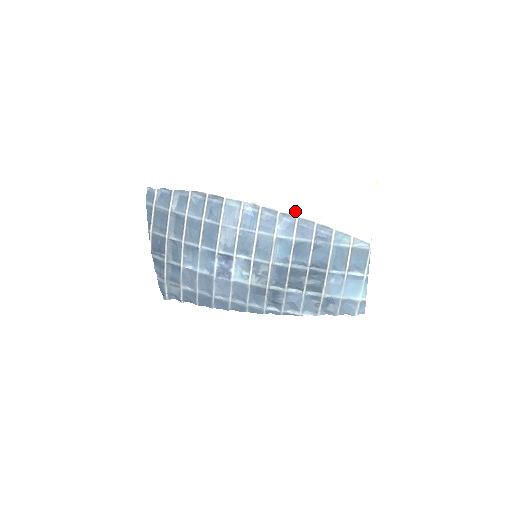
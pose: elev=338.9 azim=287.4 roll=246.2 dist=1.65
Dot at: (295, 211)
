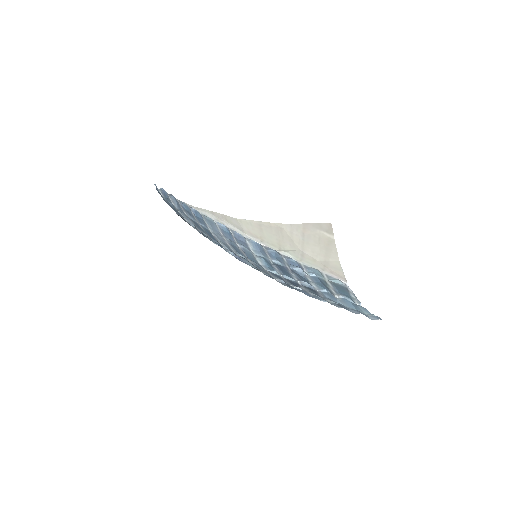
Dot at: (258, 239)
